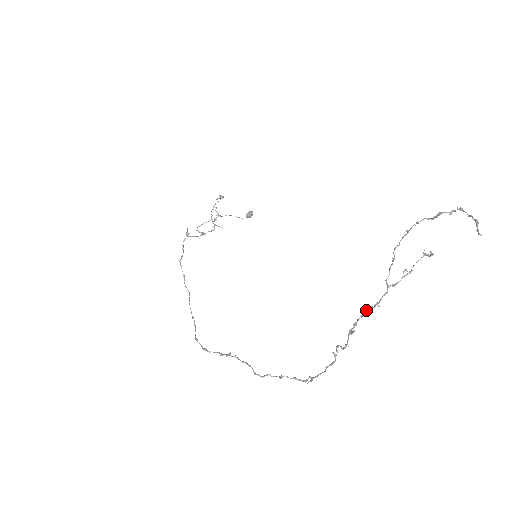
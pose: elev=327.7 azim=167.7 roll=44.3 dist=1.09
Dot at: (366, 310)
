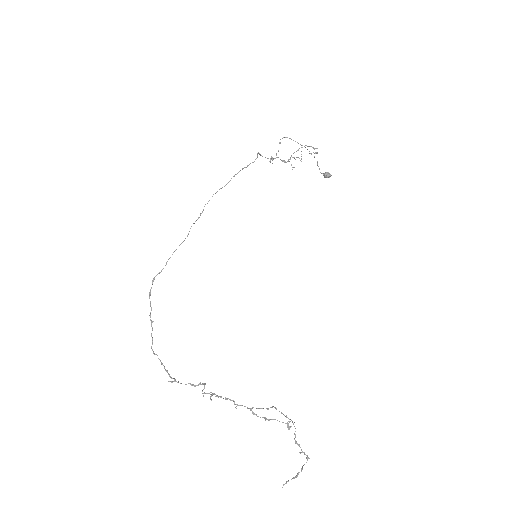
Dot at: (230, 399)
